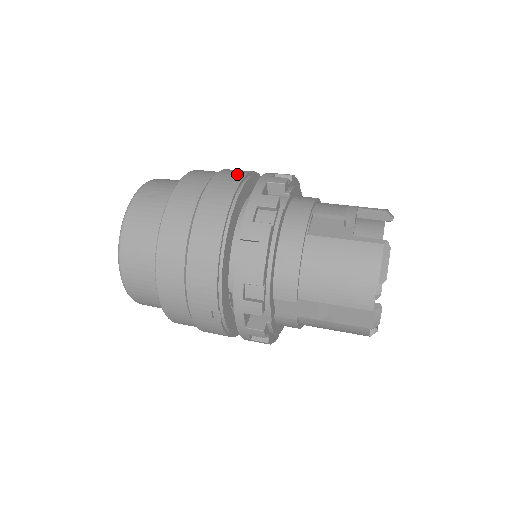
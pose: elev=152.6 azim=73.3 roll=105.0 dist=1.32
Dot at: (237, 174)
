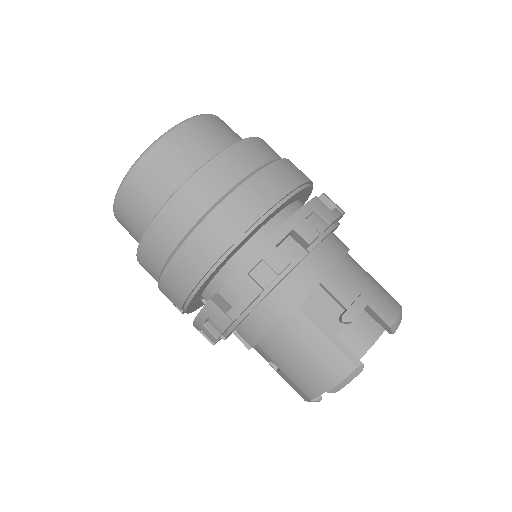
Dot at: (273, 191)
